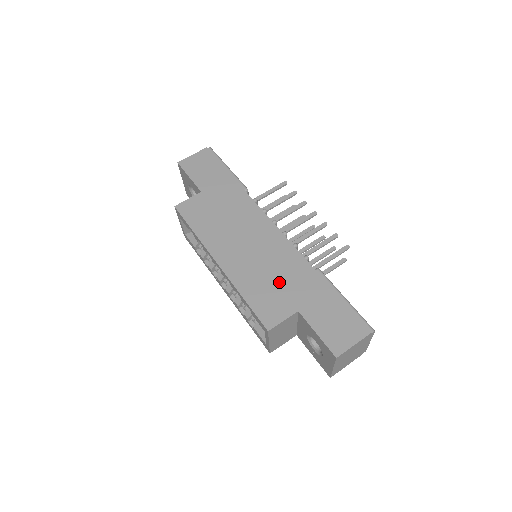
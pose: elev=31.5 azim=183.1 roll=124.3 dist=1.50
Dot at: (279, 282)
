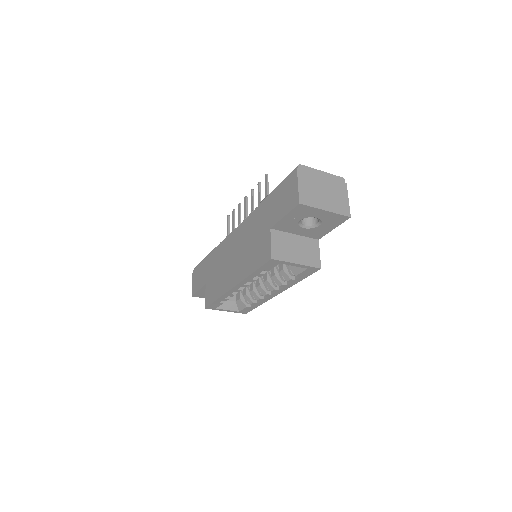
Dot at: (254, 239)
